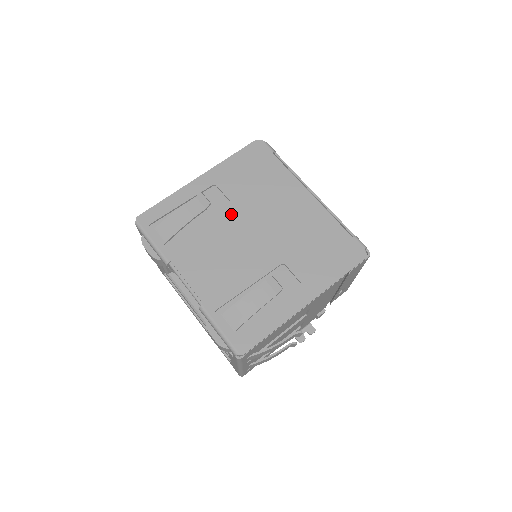
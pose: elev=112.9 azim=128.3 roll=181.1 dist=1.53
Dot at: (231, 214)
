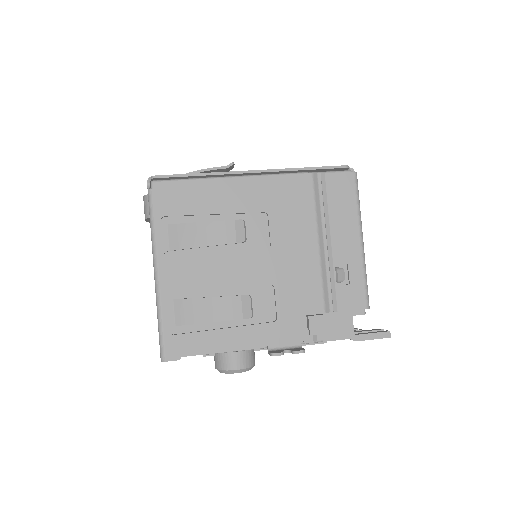
Dot at: occluded
